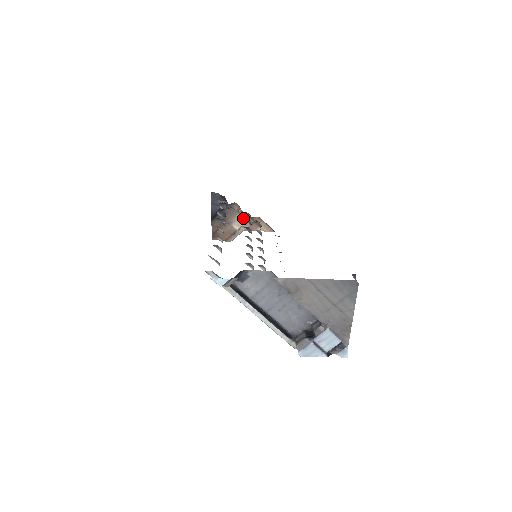
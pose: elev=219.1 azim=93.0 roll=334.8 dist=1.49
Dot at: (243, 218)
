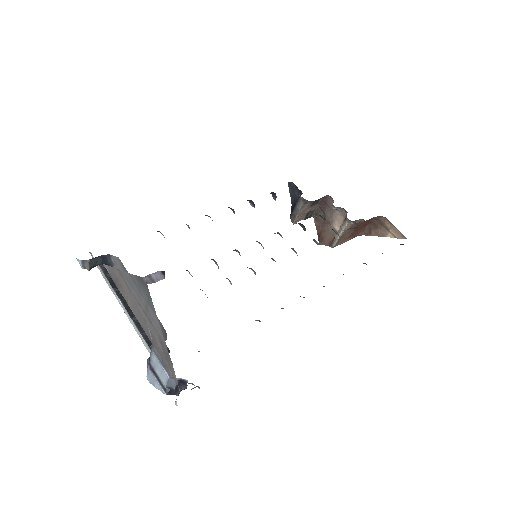
Dot at: (342, 216)
